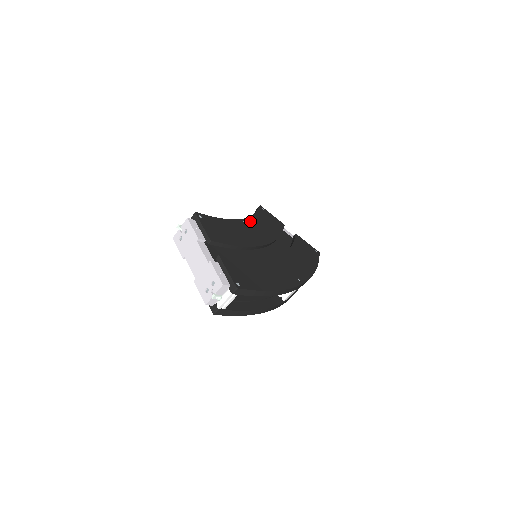
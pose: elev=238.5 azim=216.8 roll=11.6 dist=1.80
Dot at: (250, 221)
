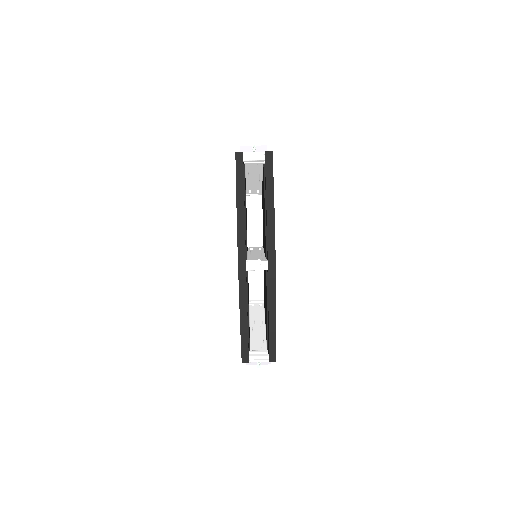
Dot at: occluded
